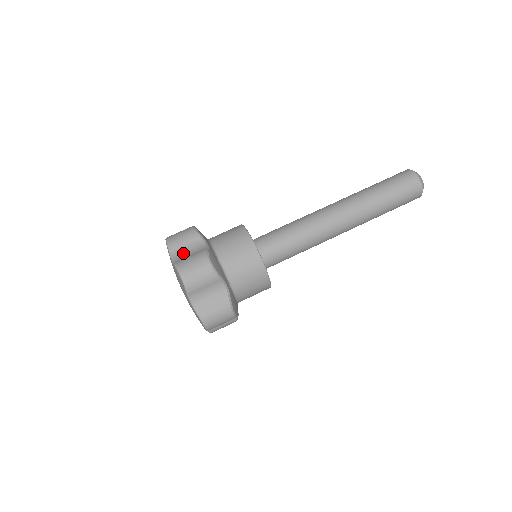
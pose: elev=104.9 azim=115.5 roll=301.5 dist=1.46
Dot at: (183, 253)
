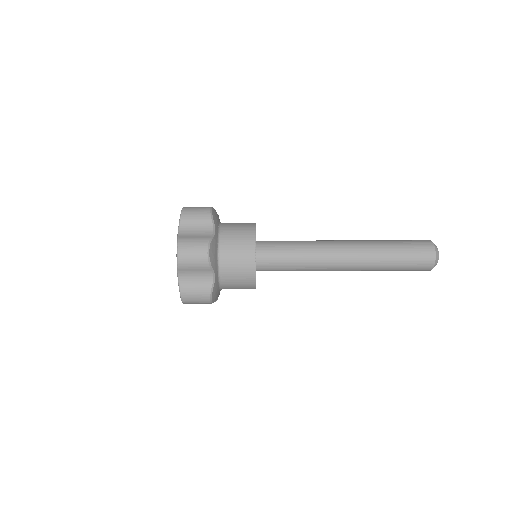
Dot at: occluded
